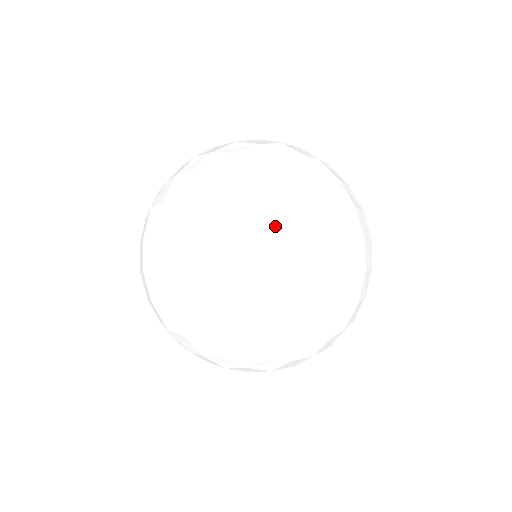
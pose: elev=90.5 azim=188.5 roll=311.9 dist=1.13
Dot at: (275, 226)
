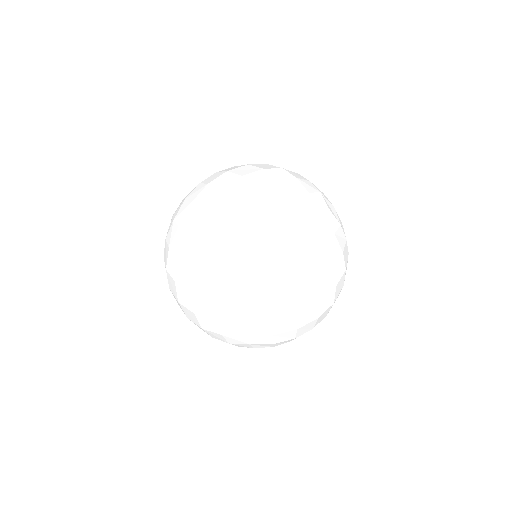
Dot at: (262, 308)
